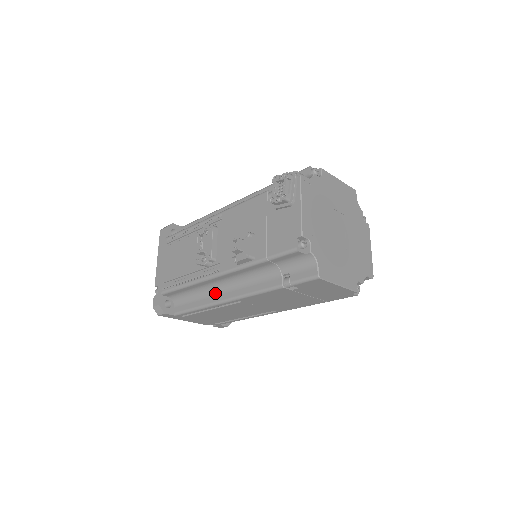
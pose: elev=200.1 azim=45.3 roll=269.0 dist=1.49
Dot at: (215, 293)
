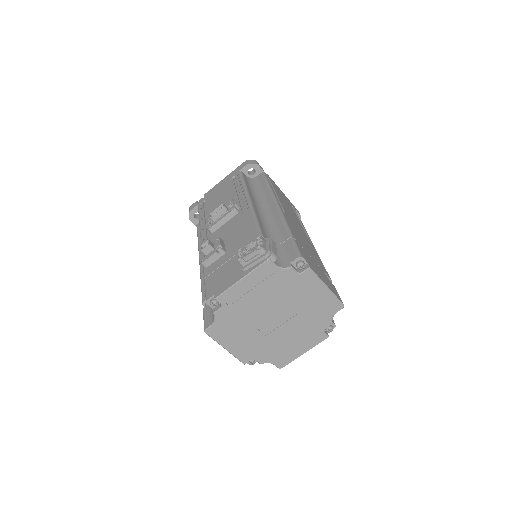
Dot at: occluded
